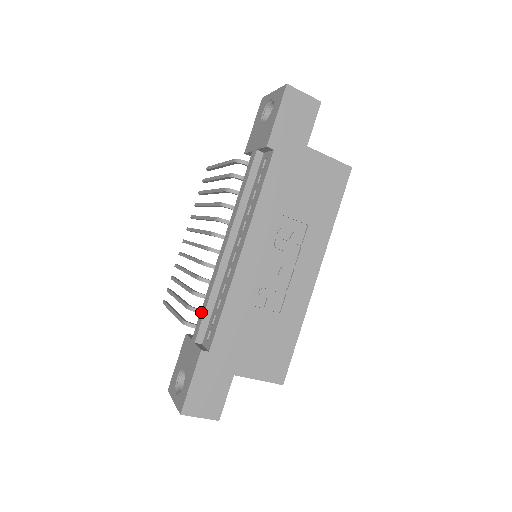
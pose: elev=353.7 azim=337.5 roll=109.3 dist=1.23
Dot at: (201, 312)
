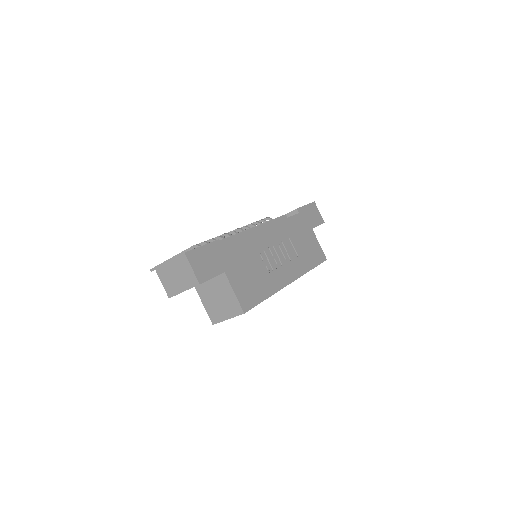
Dot at: occluded
